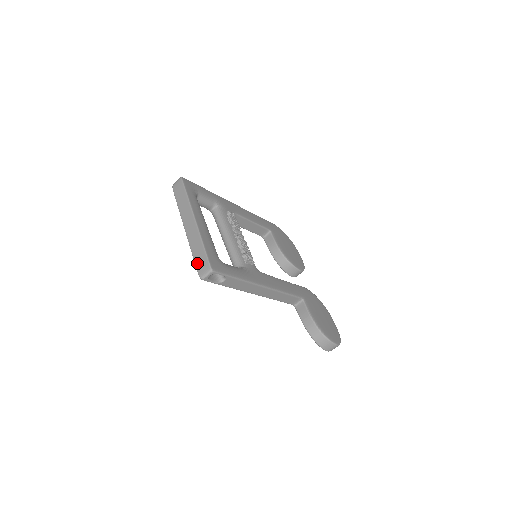
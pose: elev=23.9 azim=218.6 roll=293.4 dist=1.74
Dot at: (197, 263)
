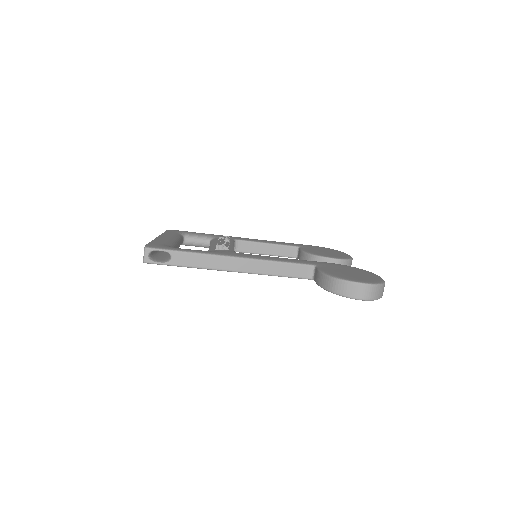
Dot at: occluded
